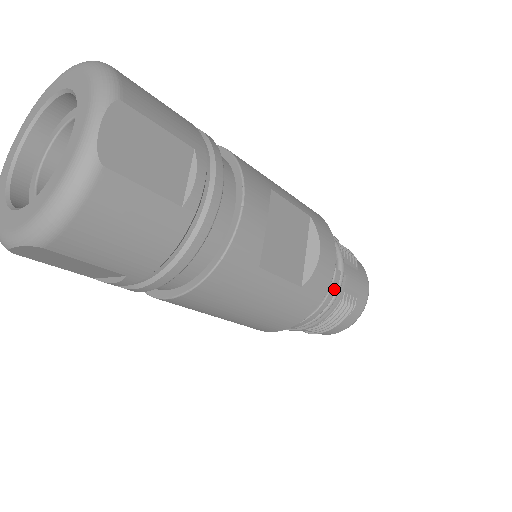
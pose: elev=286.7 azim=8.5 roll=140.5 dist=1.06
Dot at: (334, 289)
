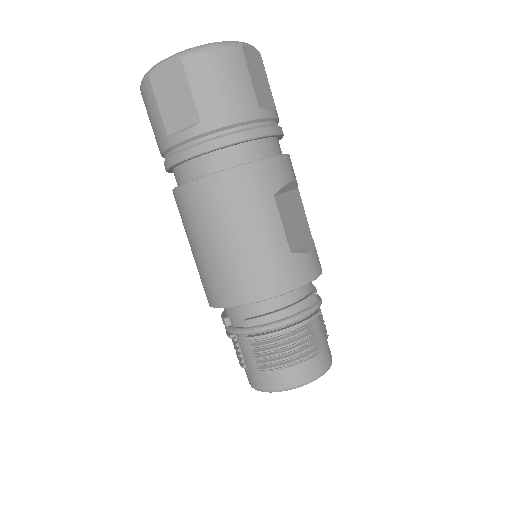
Dot at: (308, 303)
